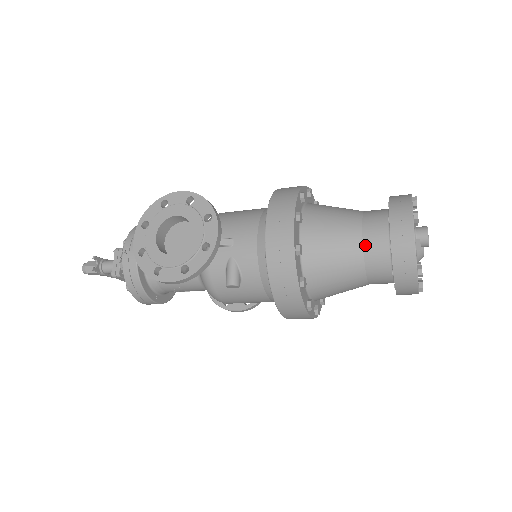
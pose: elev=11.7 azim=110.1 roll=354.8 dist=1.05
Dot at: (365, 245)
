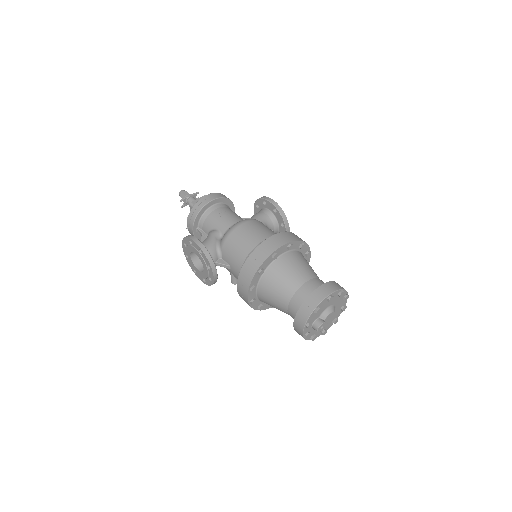
Dot at: (289, 313)
